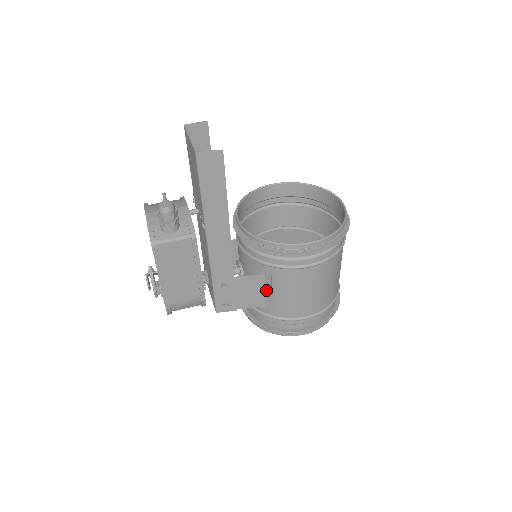
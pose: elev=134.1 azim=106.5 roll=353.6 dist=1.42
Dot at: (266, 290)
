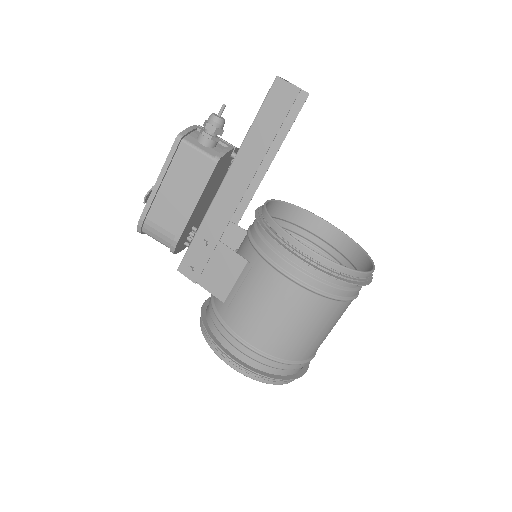
Dot at: (237, 282)
